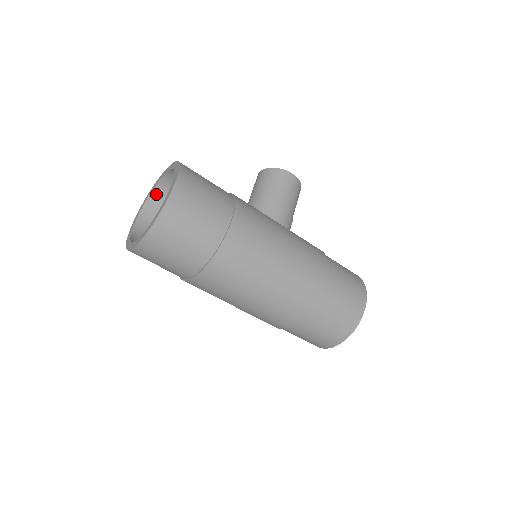
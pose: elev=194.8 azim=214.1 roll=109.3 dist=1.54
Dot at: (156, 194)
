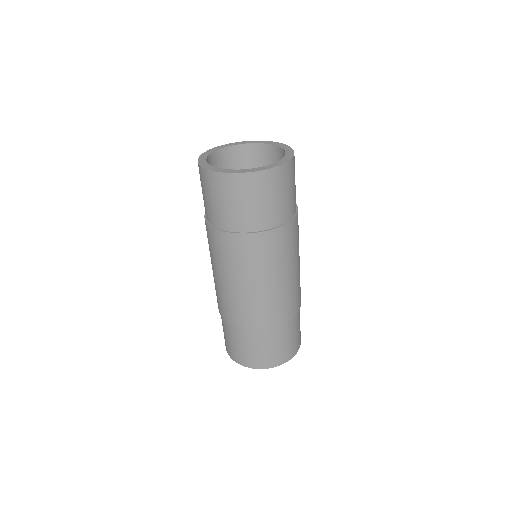
Dot at: (222, 153)
